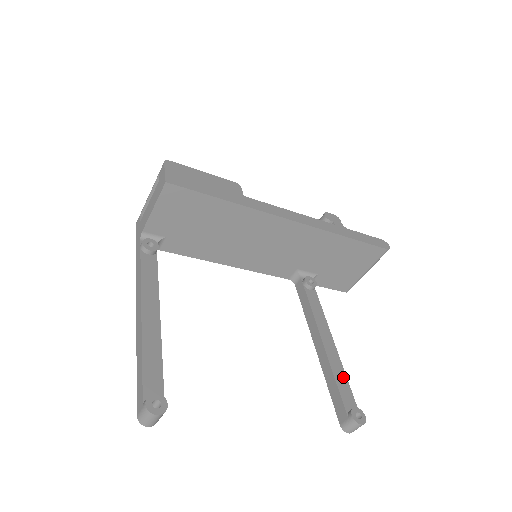
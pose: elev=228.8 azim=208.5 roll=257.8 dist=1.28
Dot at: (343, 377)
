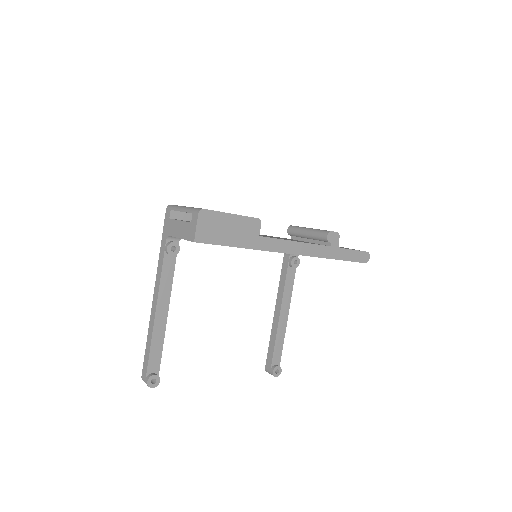
Dot at: (281, 342)
